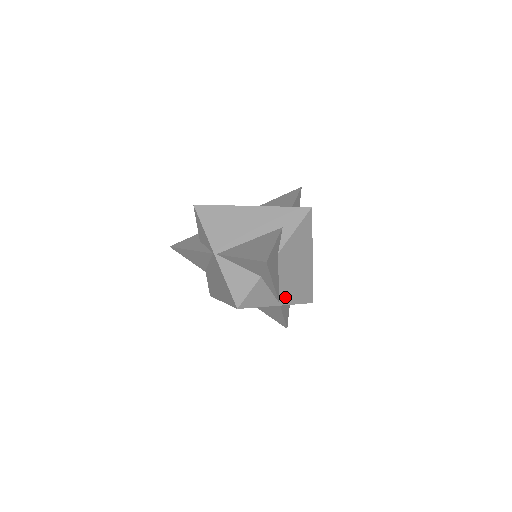
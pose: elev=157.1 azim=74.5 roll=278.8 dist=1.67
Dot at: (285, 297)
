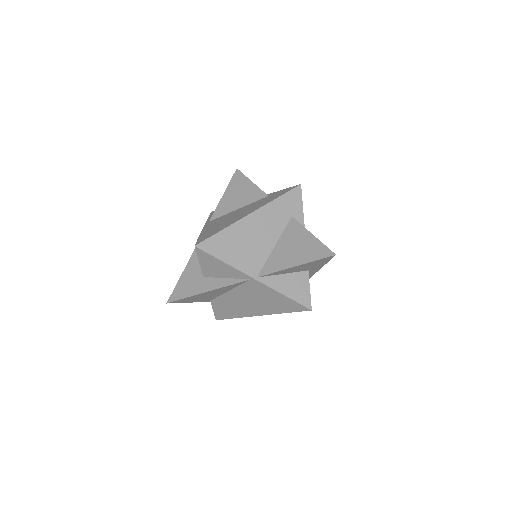
Dot at: occluded
